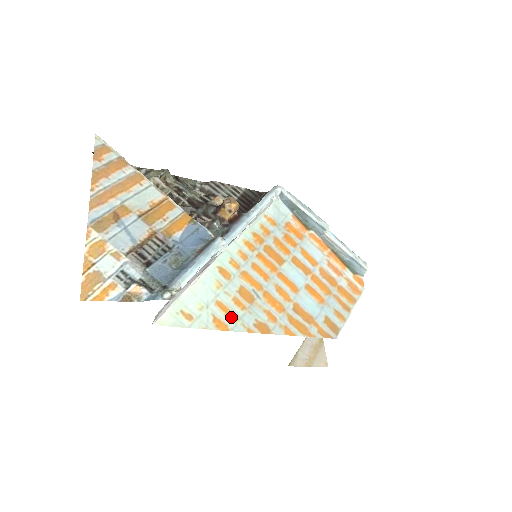
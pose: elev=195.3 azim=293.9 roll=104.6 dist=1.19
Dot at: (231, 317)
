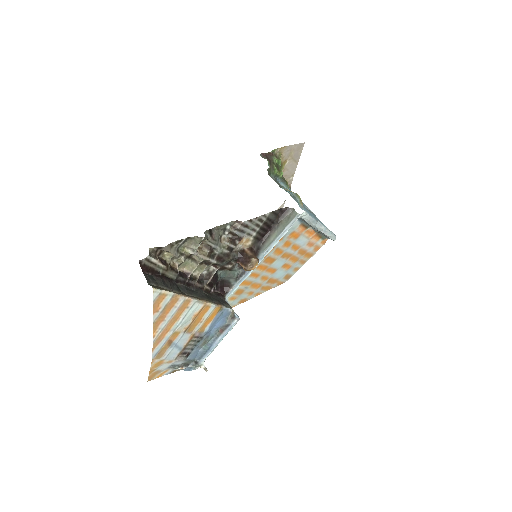
Dot at: occluded
